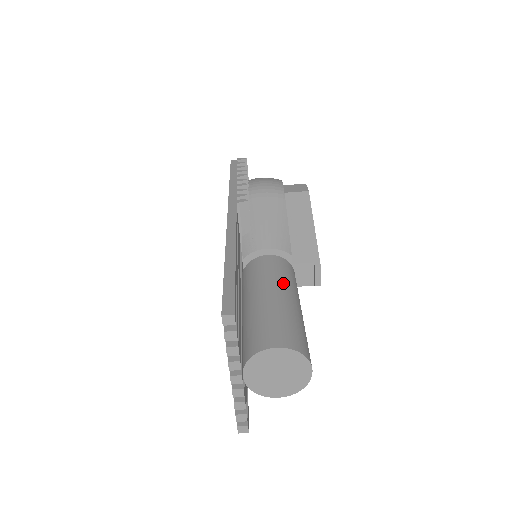
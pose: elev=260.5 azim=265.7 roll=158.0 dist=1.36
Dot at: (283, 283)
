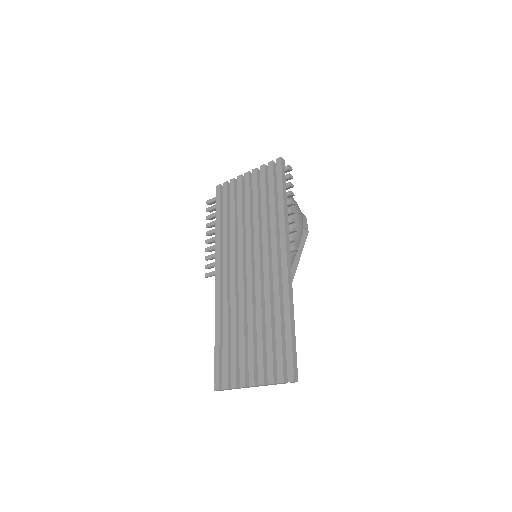
Dot at: occluded
